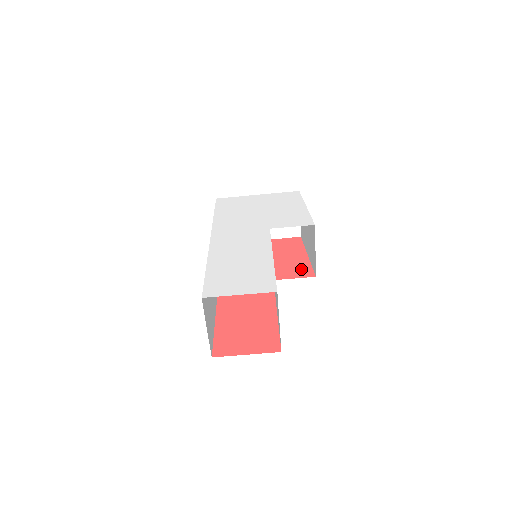
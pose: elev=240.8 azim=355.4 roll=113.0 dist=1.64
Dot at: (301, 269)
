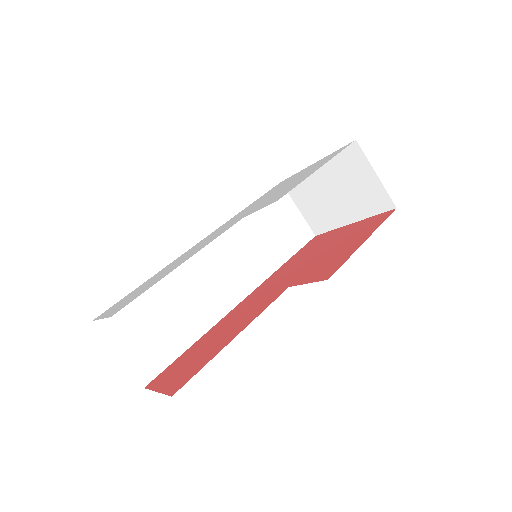
Dot at: (330, 267)
